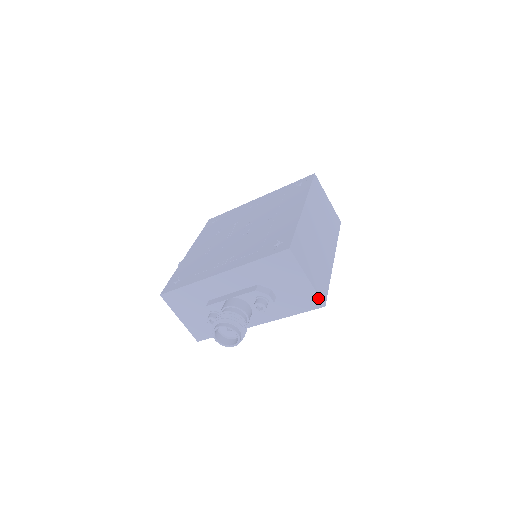
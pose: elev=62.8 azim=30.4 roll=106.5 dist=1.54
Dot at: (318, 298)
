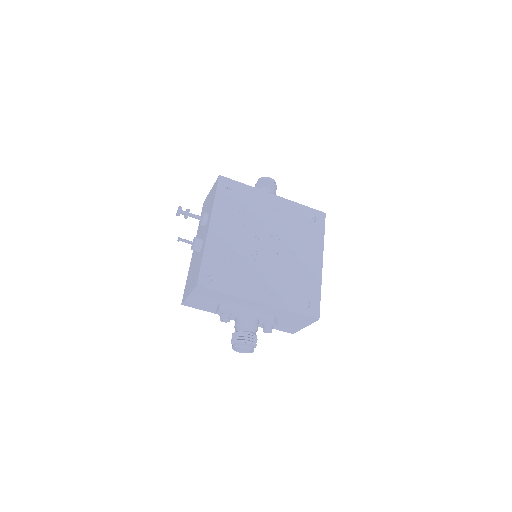
Dot at: (296, 331)
